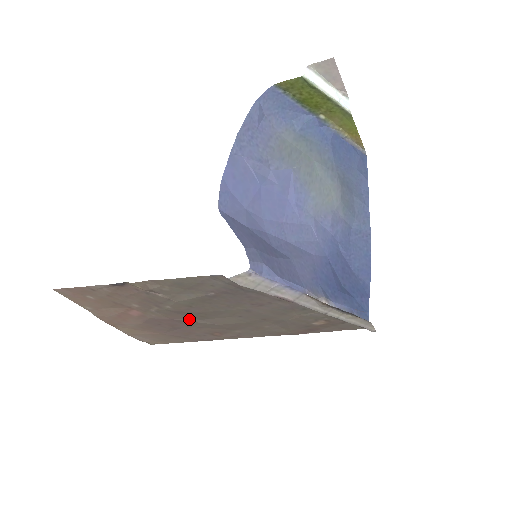
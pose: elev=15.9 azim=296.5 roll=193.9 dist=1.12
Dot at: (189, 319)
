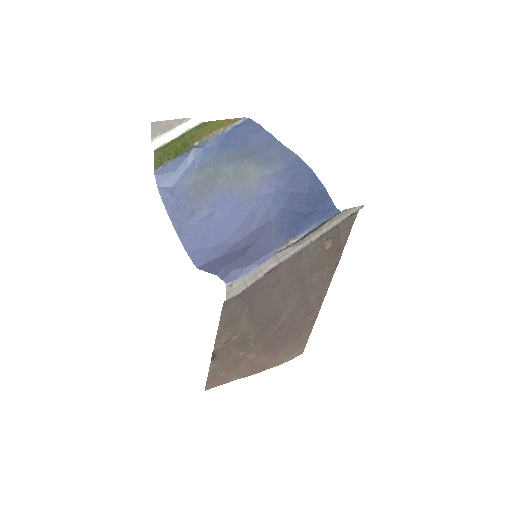
Dot at: (276, 327)
